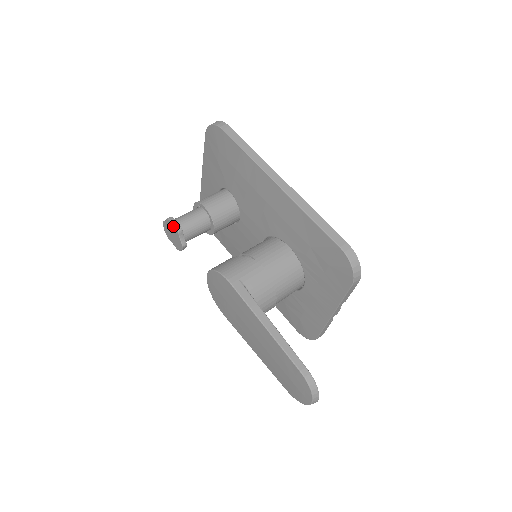
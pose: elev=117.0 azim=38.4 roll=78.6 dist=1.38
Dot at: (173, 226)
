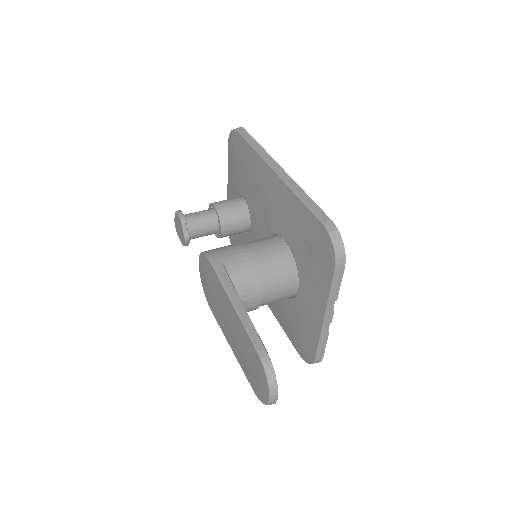
Dot at: (178, 217)
